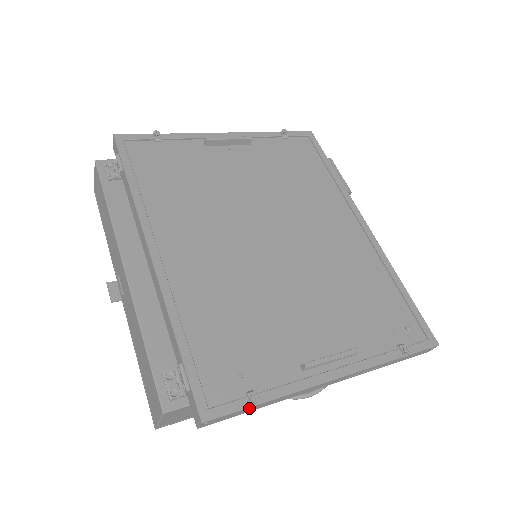
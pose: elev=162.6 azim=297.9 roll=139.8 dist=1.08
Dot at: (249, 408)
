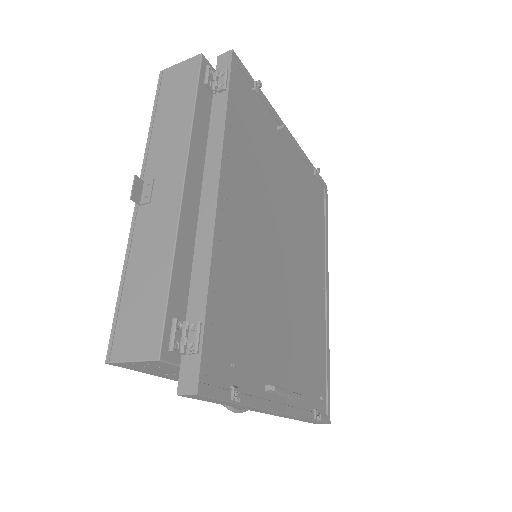
Dot at: (226, 402)
